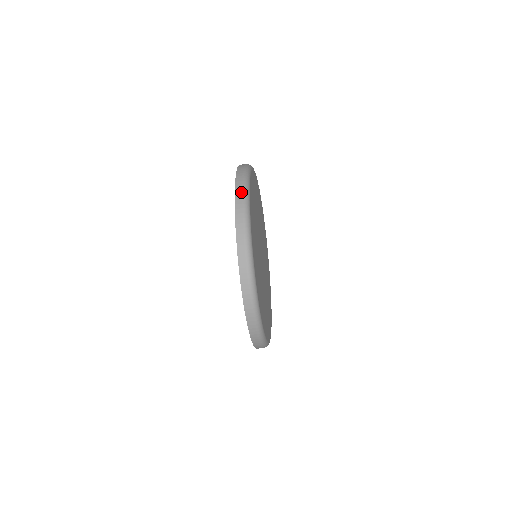
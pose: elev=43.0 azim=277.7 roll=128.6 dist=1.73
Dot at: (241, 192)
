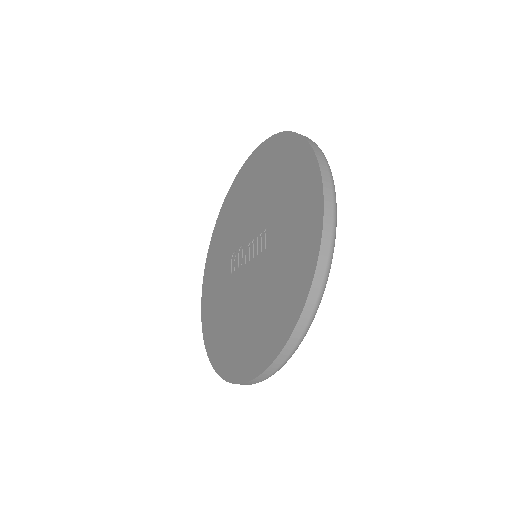
Dot at: occluded
